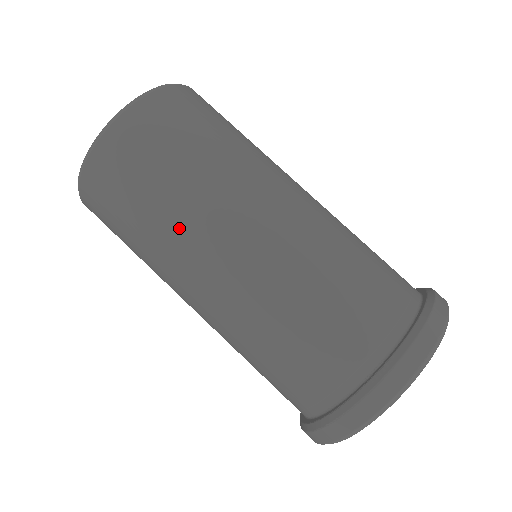
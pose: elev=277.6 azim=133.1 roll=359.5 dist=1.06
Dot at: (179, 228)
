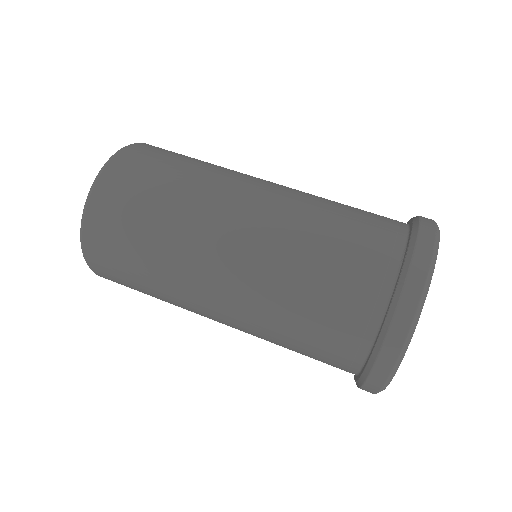
Dot at: (189, 215)
